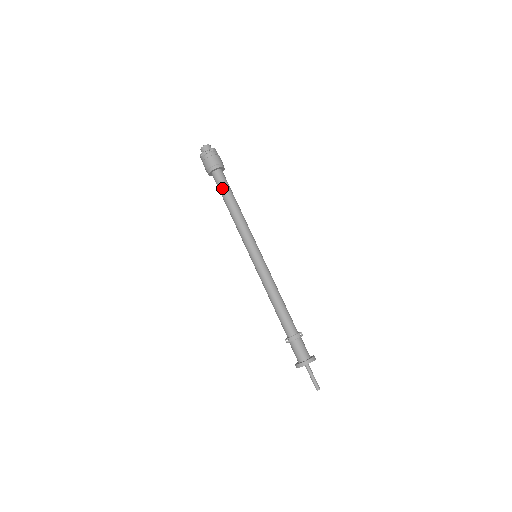
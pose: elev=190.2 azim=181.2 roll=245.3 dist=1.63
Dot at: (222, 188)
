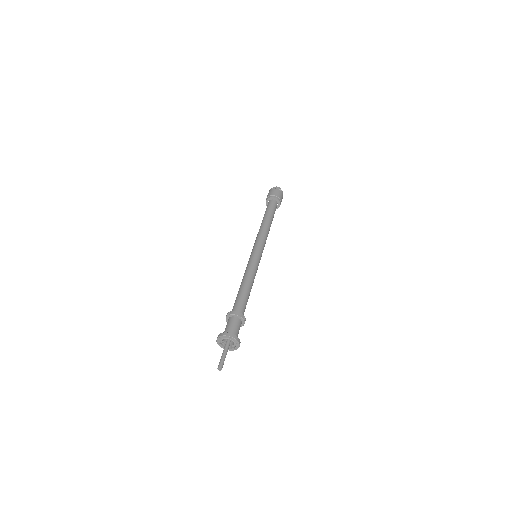
Dot at: (269, 209)
